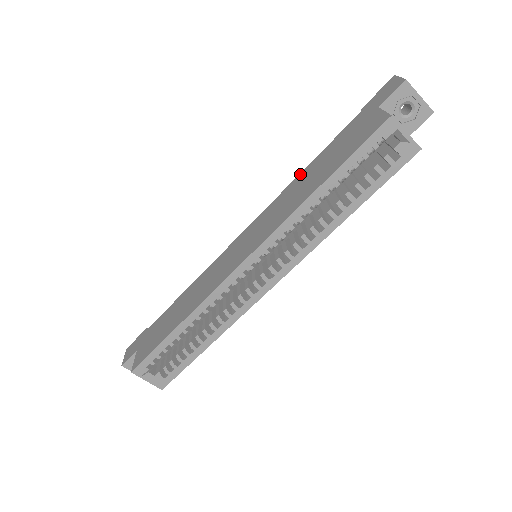
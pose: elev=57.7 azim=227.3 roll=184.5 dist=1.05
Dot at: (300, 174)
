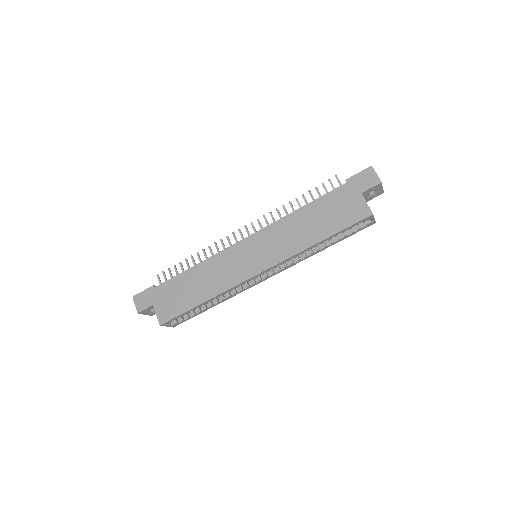
Dot at: (297, 211)
